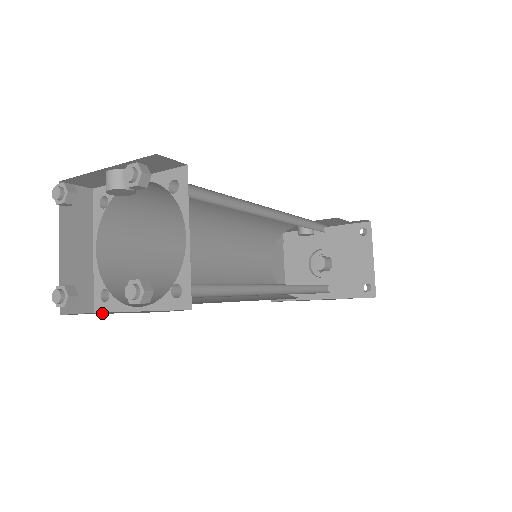
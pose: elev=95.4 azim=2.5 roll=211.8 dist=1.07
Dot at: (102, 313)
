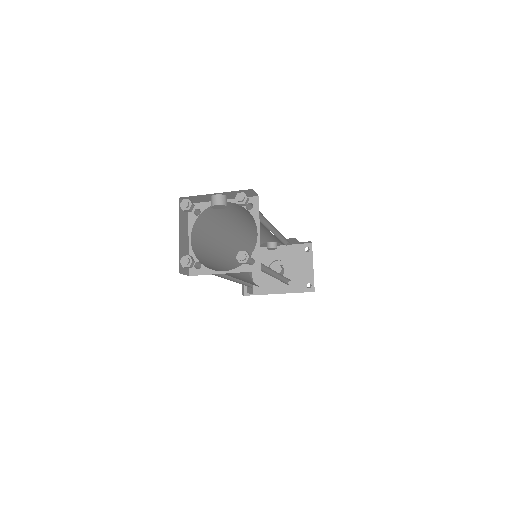
Dot at: occluded
